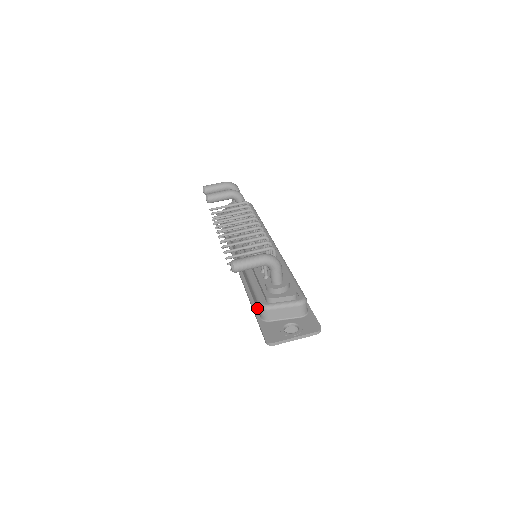
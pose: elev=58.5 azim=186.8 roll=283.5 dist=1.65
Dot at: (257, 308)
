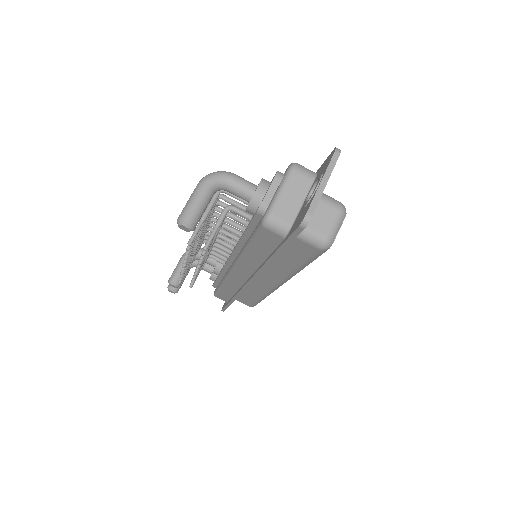
Dot at: (275, 244)
